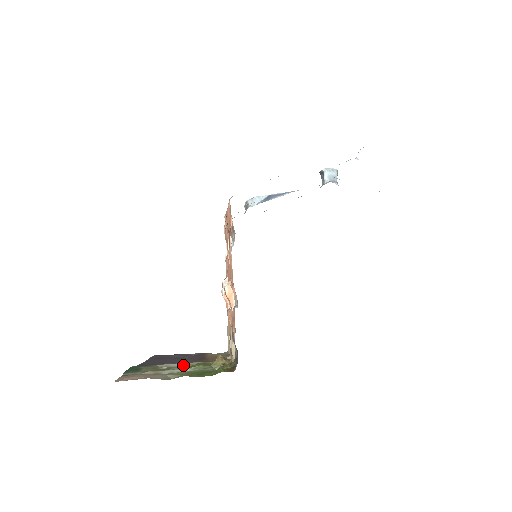
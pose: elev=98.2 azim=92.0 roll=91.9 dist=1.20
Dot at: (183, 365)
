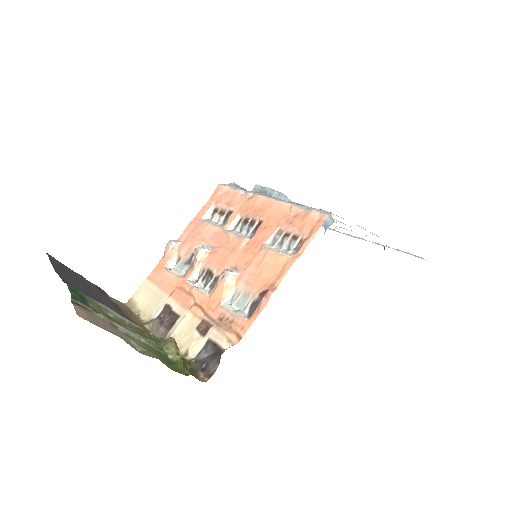
Dot at: (124, 320)
